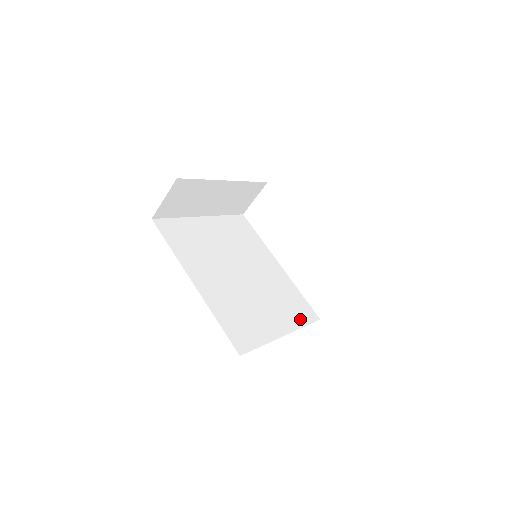
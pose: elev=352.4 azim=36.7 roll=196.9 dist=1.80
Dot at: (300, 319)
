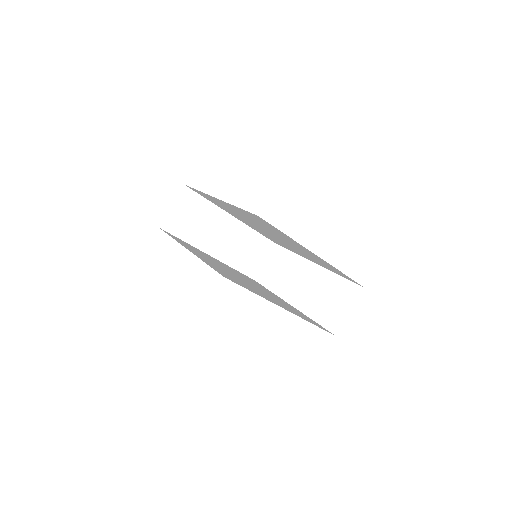
Dot at: (309, 321)
